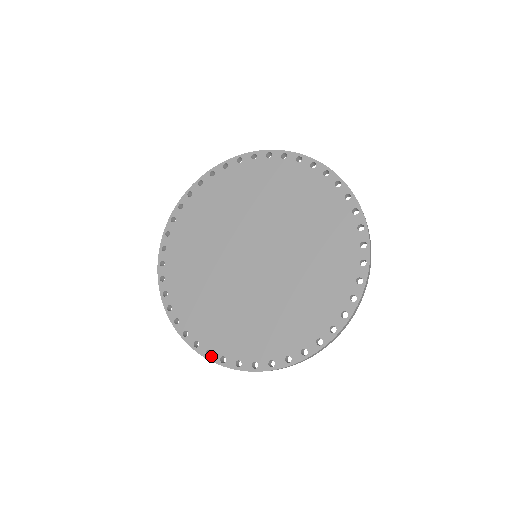
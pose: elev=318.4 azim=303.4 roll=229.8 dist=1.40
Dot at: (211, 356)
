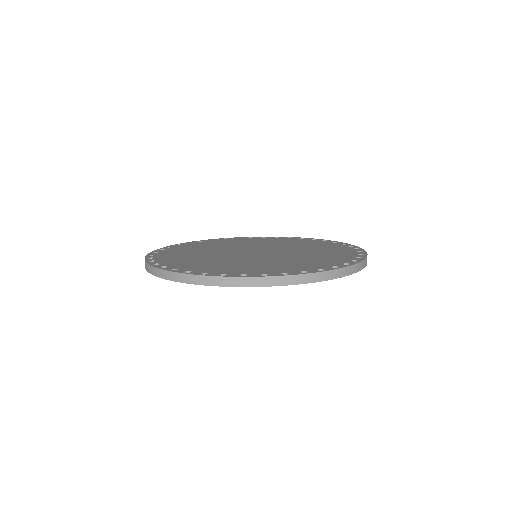
Dot at: (176, 270)
